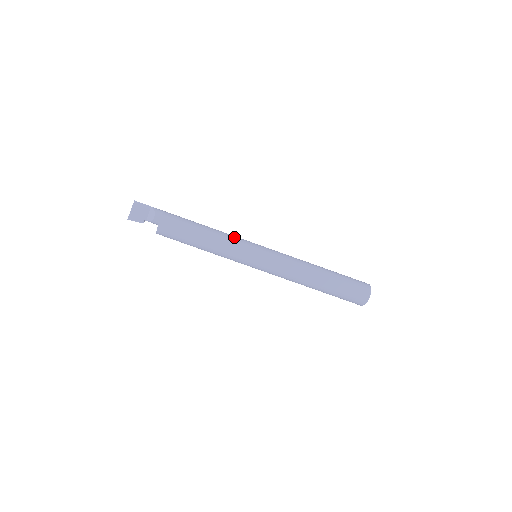
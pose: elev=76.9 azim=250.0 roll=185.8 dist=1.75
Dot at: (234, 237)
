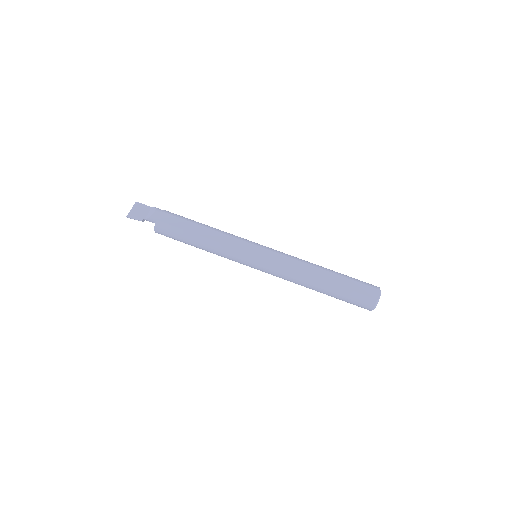
Dot at: (234, 235)
